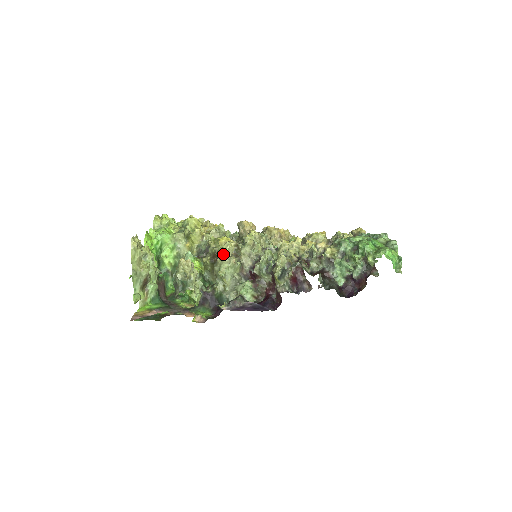
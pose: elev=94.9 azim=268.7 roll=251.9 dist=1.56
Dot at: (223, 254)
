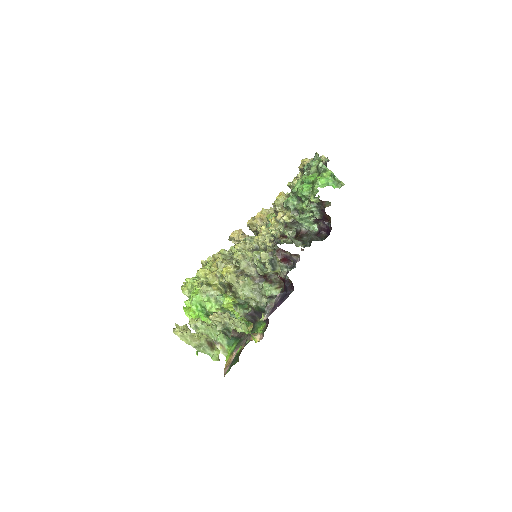
Dot at: occluded
